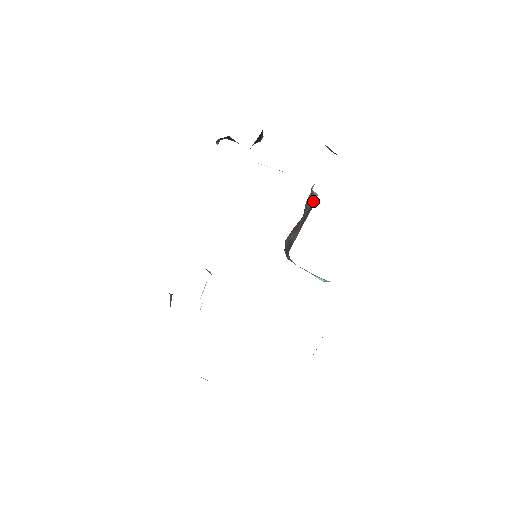
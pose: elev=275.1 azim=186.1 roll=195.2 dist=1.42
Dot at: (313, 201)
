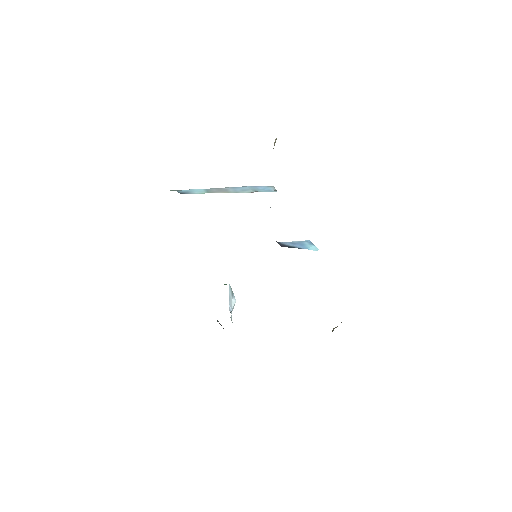
Dot at: occluded
